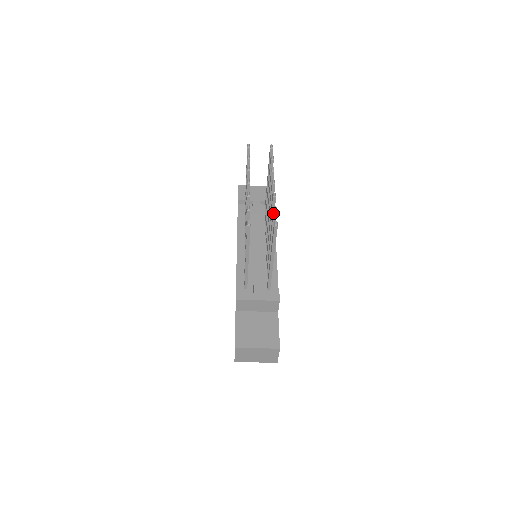
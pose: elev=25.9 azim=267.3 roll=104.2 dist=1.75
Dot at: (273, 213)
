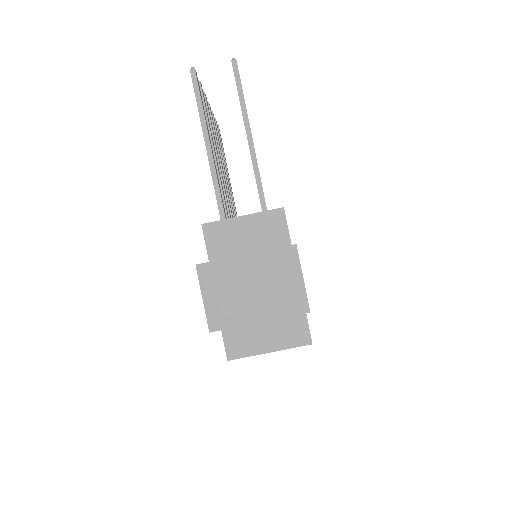
Dot at: occluded
